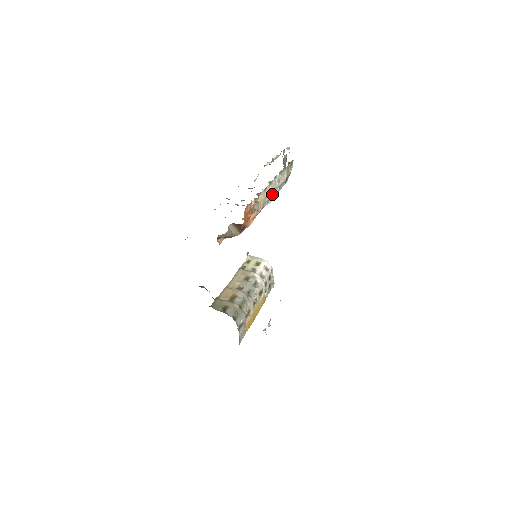
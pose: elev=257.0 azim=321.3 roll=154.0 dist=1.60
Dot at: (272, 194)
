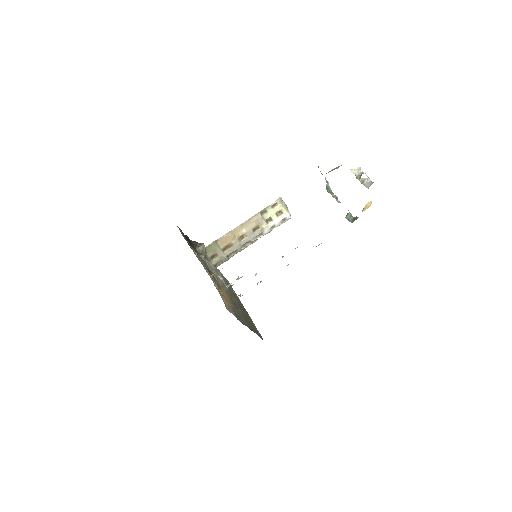
Dot at: occluded
